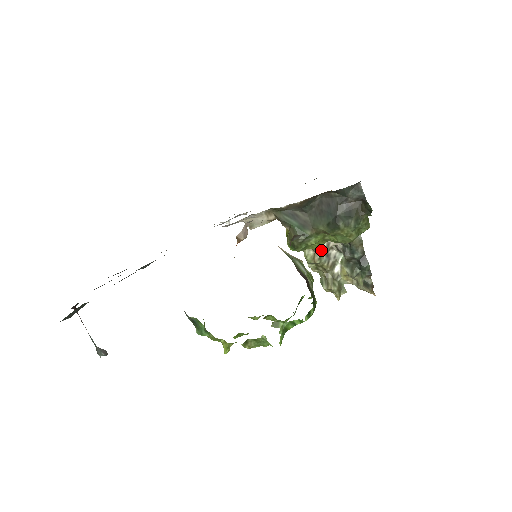
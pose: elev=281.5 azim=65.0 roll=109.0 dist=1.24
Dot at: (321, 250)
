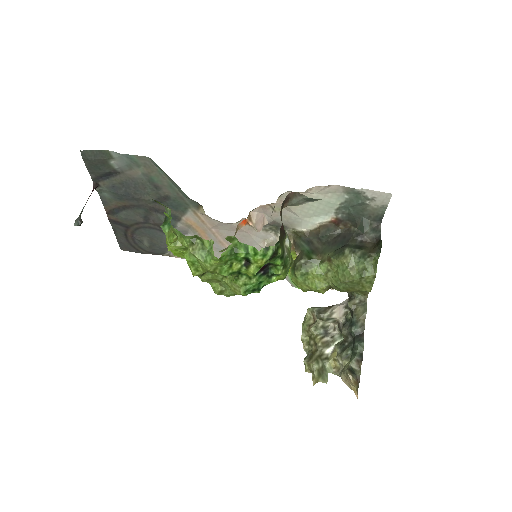
Dot at: (321, 316)
